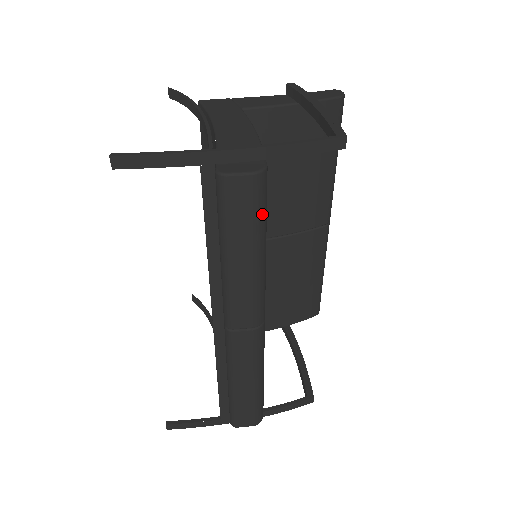
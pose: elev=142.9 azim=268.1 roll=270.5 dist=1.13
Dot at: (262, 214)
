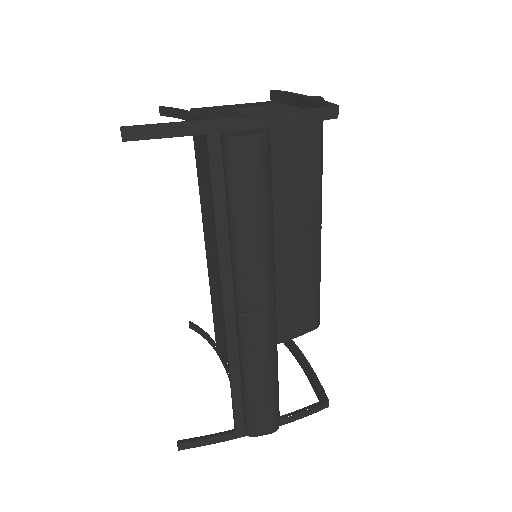
Dot at: (268, 180)
